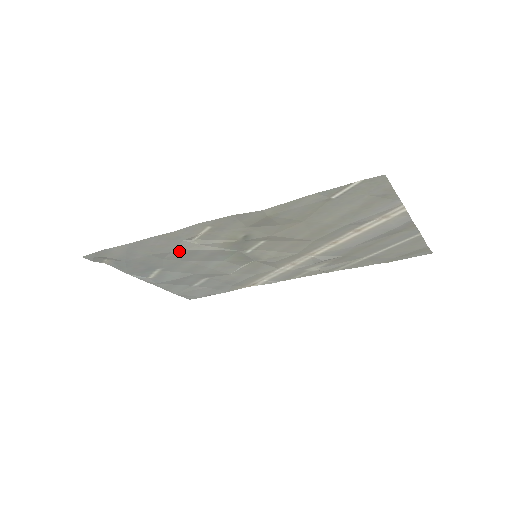
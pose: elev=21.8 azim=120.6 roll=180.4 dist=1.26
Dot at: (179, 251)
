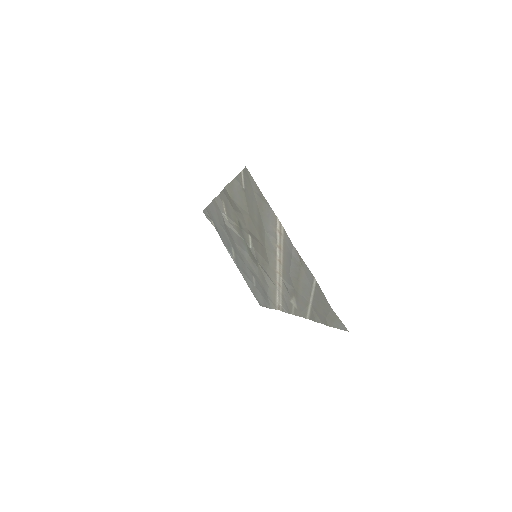
Dot at: (225, 225)
